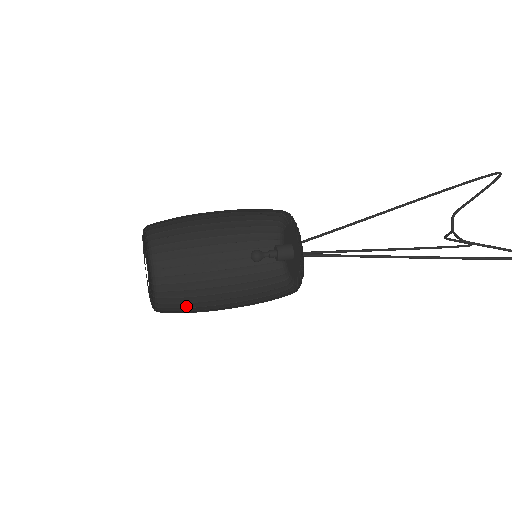
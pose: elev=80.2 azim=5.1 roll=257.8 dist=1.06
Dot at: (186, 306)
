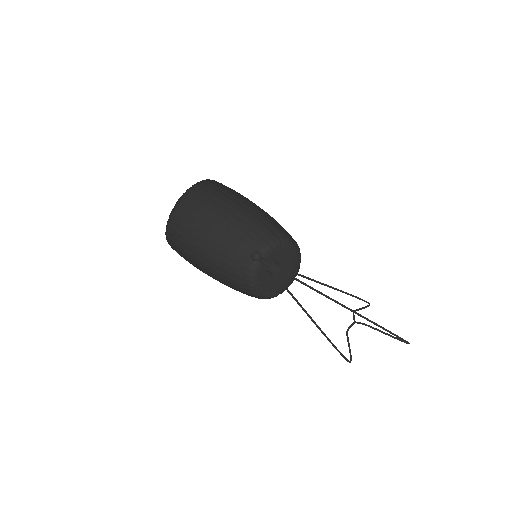
Dot at: occluded
